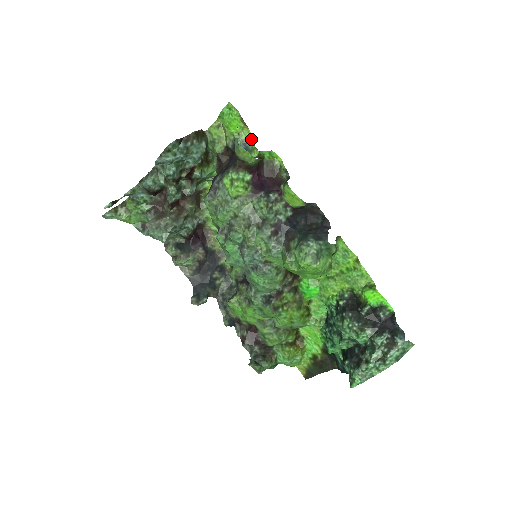
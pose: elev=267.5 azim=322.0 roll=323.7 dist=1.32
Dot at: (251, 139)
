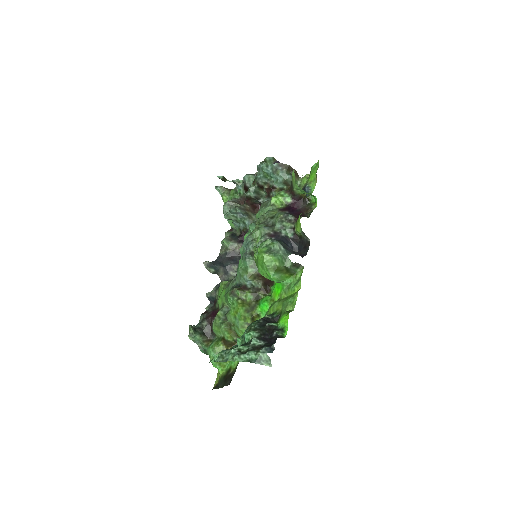
Dot at: (314, 188)
